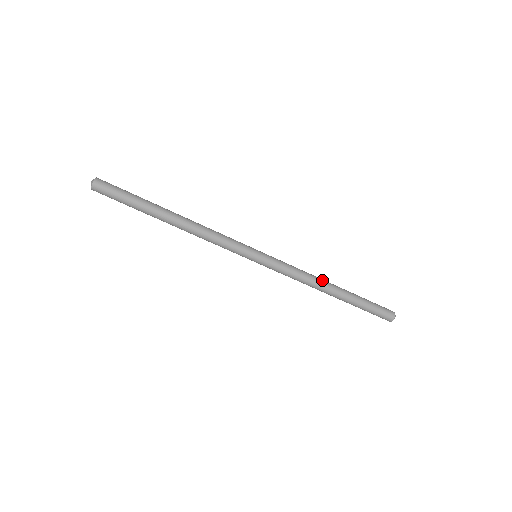
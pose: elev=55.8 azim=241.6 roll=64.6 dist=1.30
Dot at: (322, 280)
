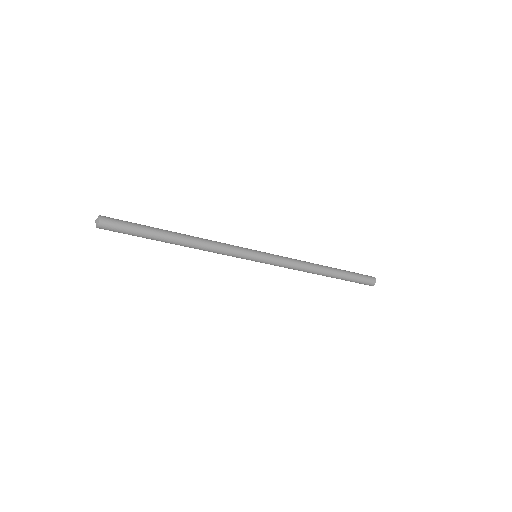
Dot at: (313, 271)
